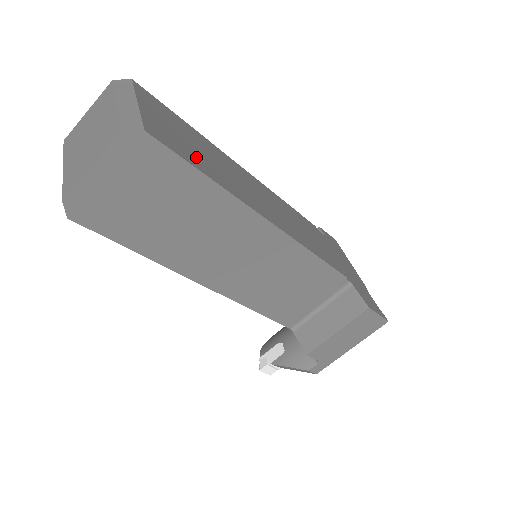
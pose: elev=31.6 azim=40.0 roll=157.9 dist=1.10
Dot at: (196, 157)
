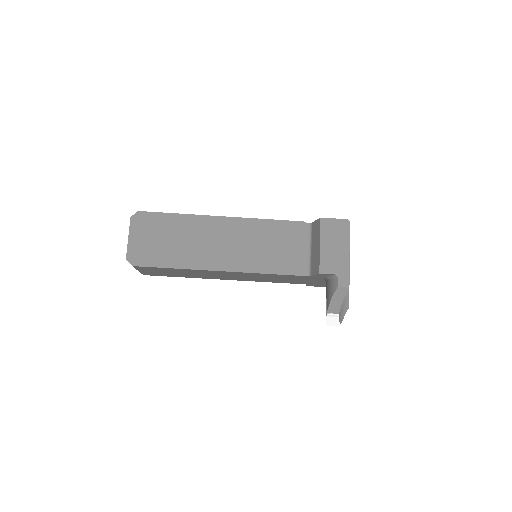
Dot at: occluded
